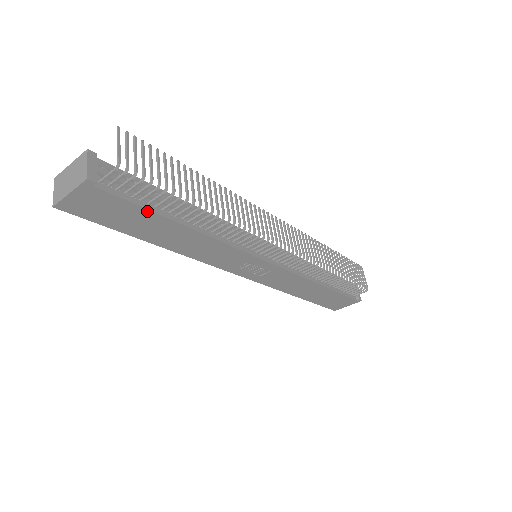
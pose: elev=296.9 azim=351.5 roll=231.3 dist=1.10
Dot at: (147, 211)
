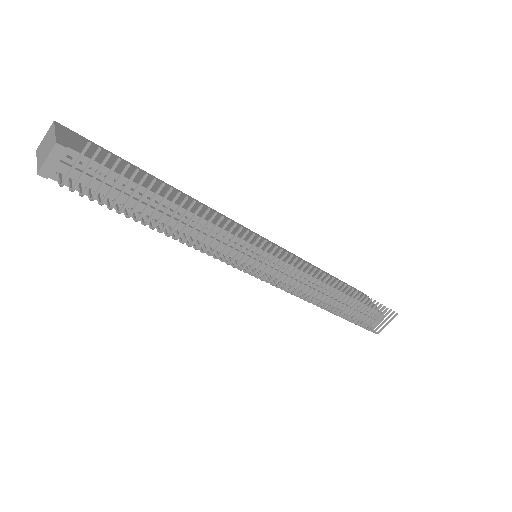
Dot at: (110, 205)
